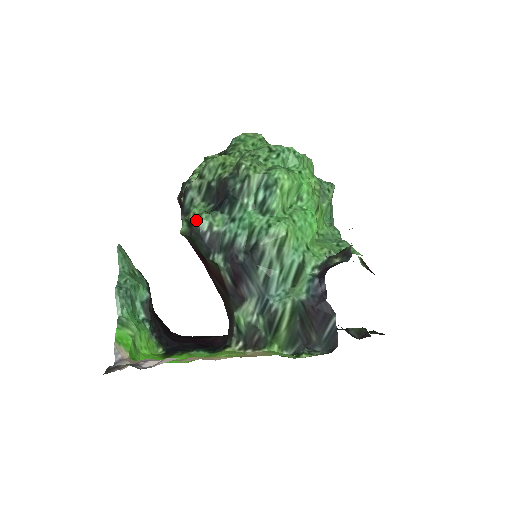
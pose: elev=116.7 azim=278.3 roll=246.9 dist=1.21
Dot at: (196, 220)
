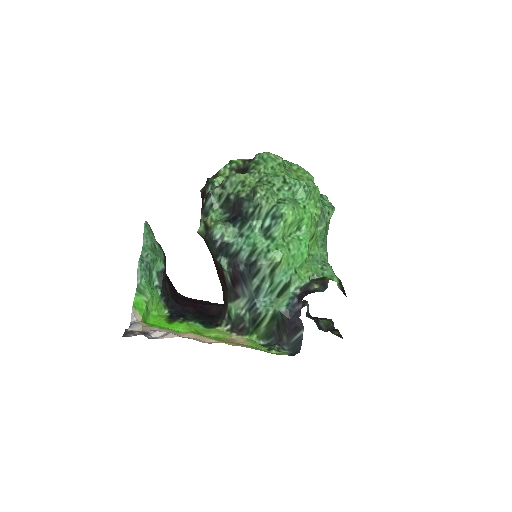
Dot at: (212, 226)
